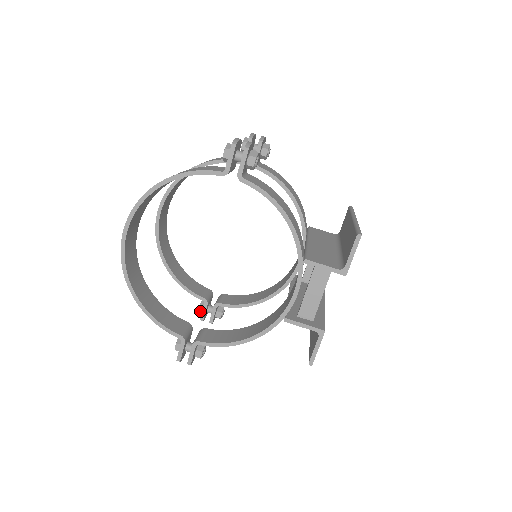
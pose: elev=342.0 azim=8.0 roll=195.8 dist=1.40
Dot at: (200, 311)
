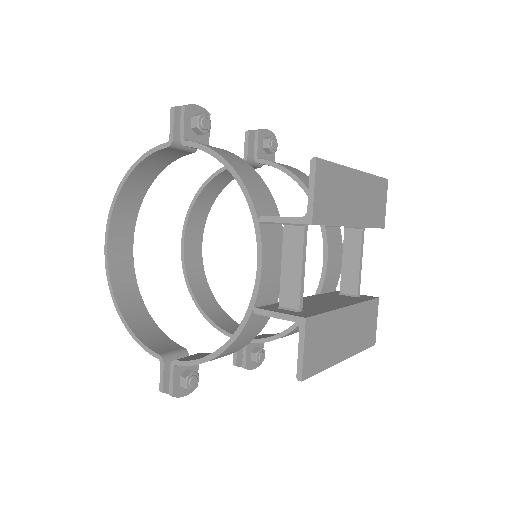
Dot at: occluded
